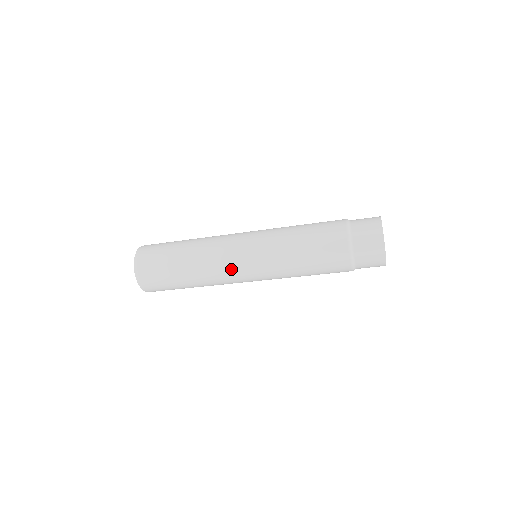
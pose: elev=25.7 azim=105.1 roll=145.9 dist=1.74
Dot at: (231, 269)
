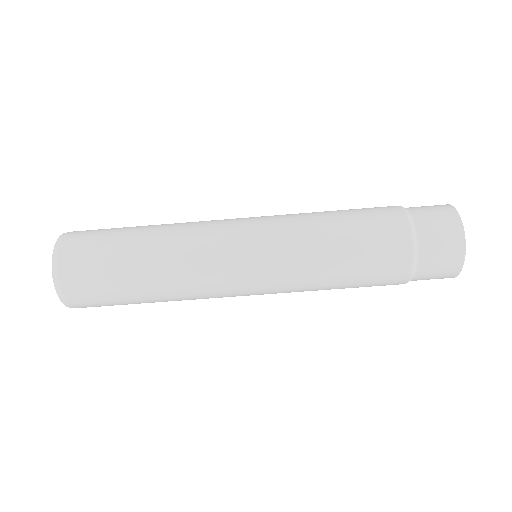
Dot at: (220, 224)
